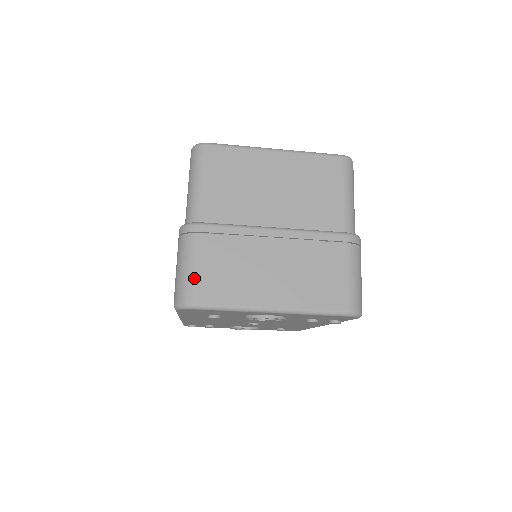
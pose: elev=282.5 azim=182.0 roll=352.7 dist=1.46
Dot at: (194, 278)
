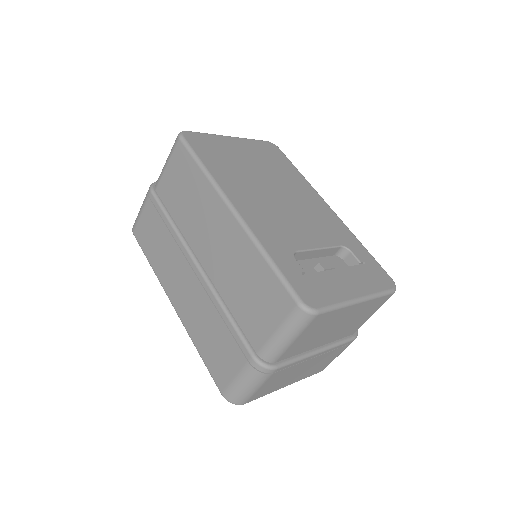
Dot at: (252, 394)
